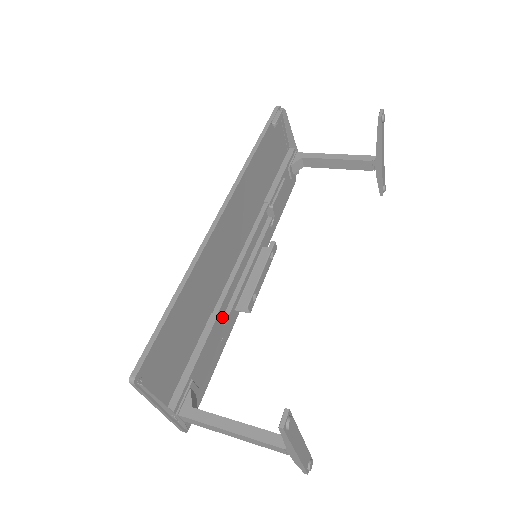
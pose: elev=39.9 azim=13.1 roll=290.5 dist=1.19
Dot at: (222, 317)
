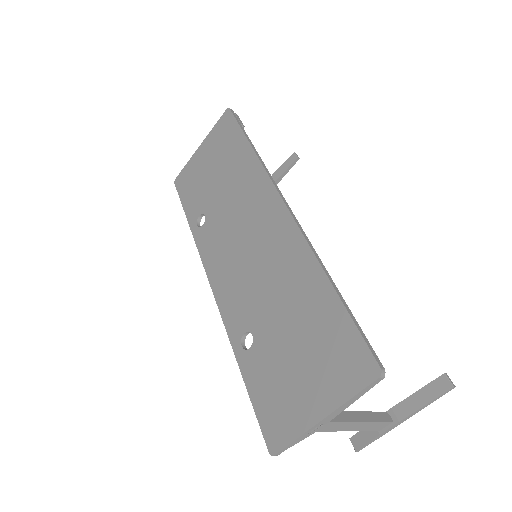
Dot at: (253, 319)
